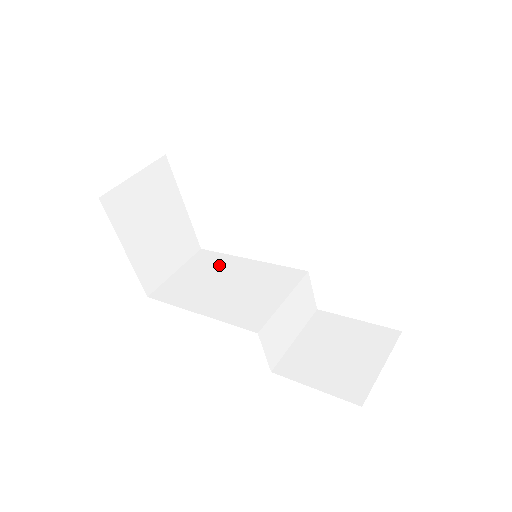
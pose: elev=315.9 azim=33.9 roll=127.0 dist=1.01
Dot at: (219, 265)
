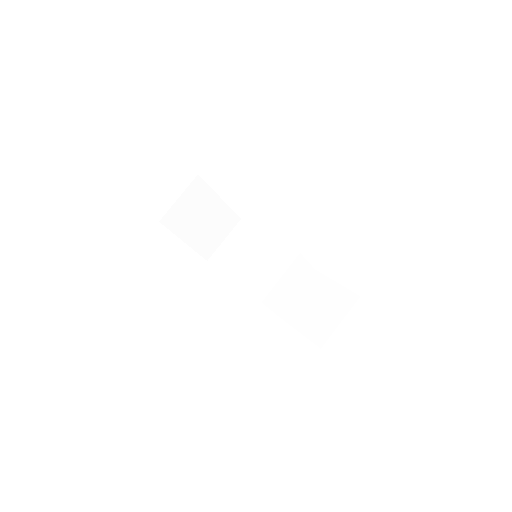
Dot at: (249, 238)
